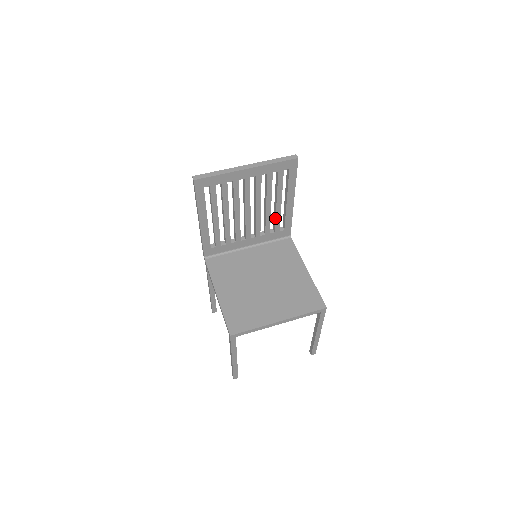
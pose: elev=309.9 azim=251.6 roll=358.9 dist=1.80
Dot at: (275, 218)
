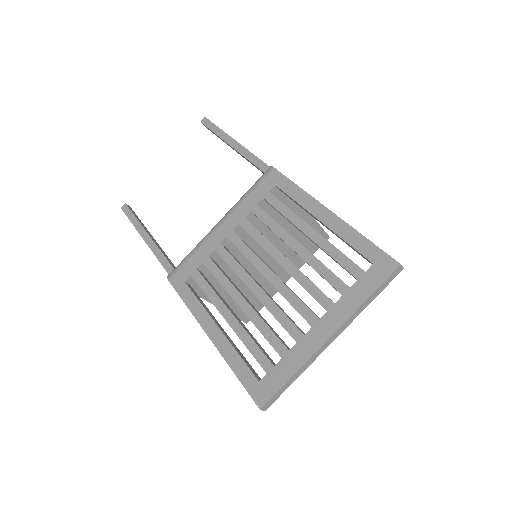
Dot at: occluded
